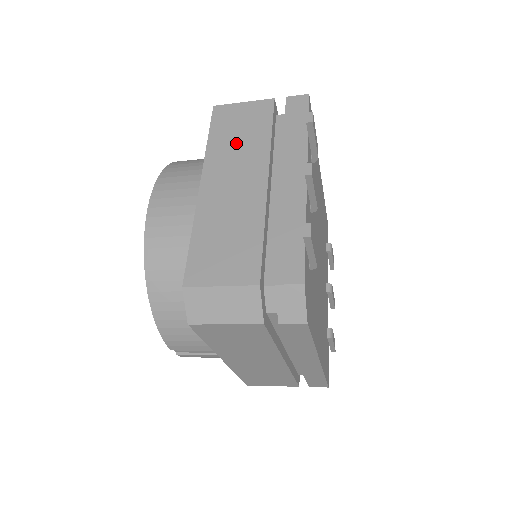
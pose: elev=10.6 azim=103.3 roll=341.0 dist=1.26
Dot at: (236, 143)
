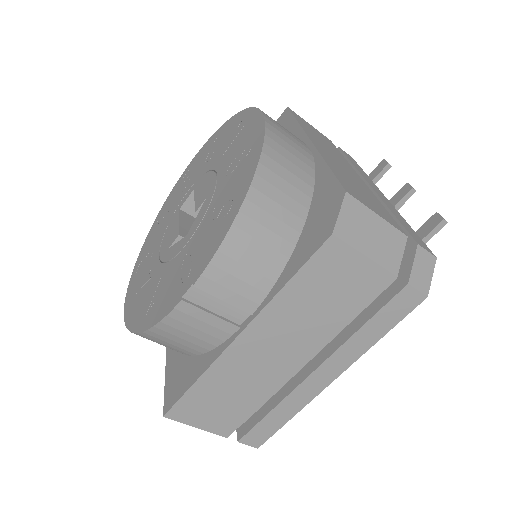
Dot at: (322, 140)
